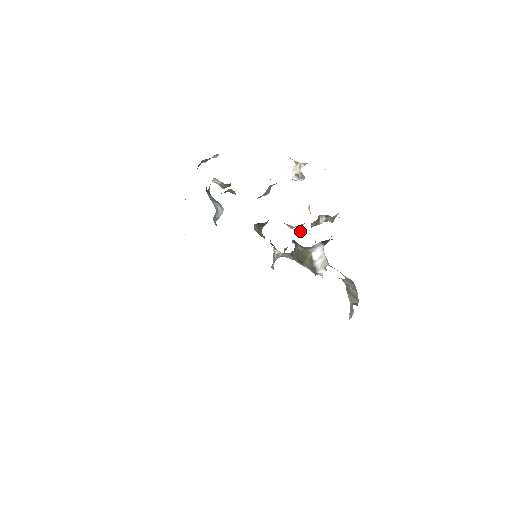
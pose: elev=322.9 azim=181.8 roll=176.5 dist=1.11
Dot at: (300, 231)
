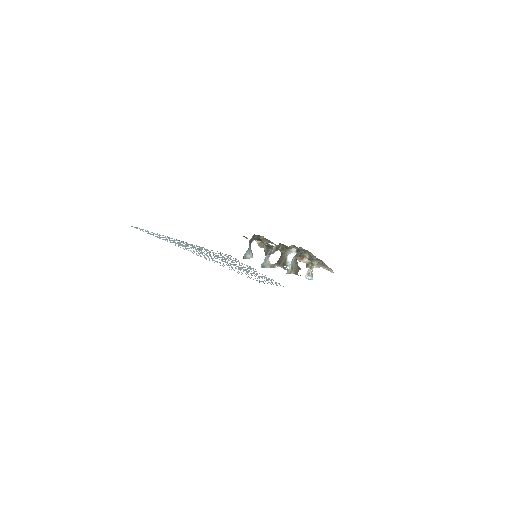
Dot at: occluded
